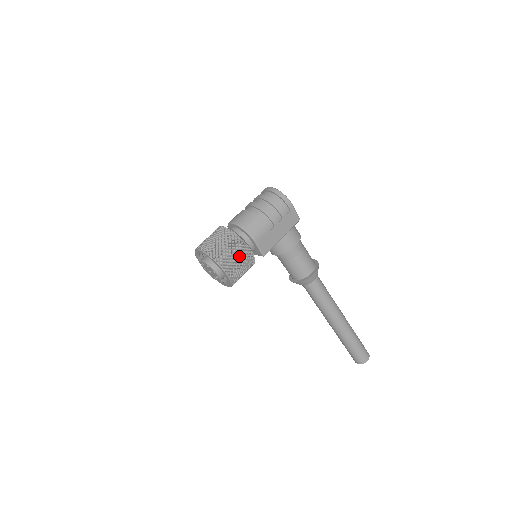
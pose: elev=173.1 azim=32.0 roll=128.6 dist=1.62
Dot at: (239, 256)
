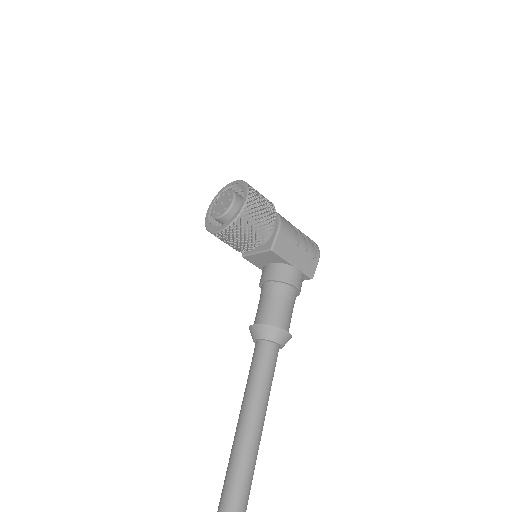
Dot at: (264, 211)
